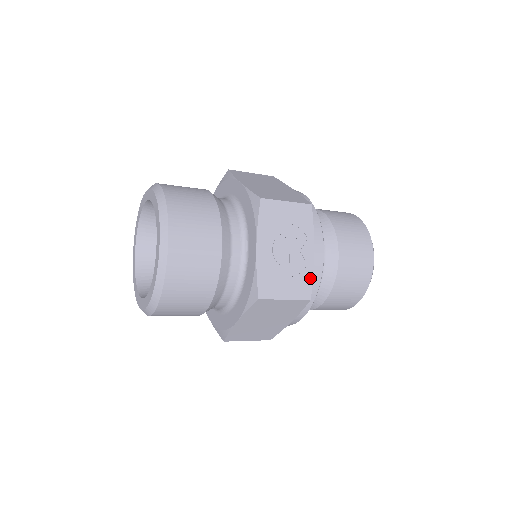
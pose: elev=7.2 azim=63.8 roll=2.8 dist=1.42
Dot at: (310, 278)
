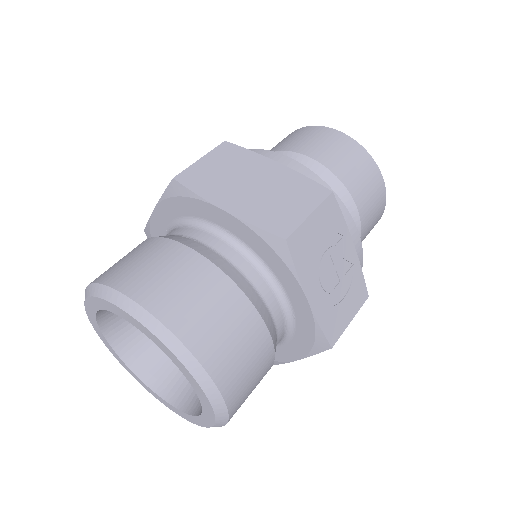
Dot at: (361, 276)
